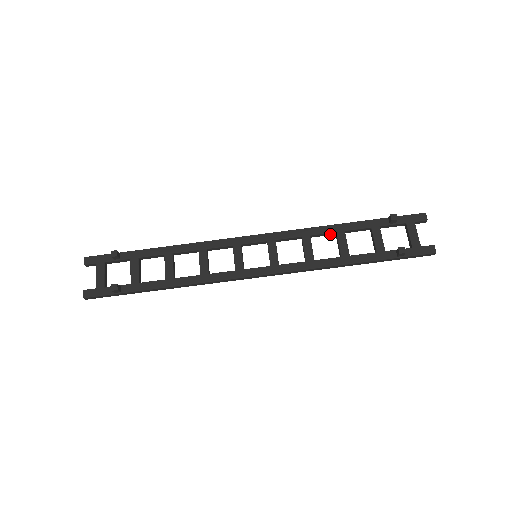
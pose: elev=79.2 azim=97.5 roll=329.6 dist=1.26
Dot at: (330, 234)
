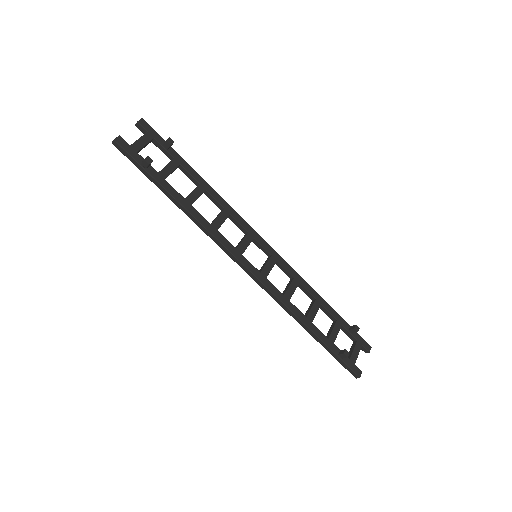
Dot at: (310, 296)
